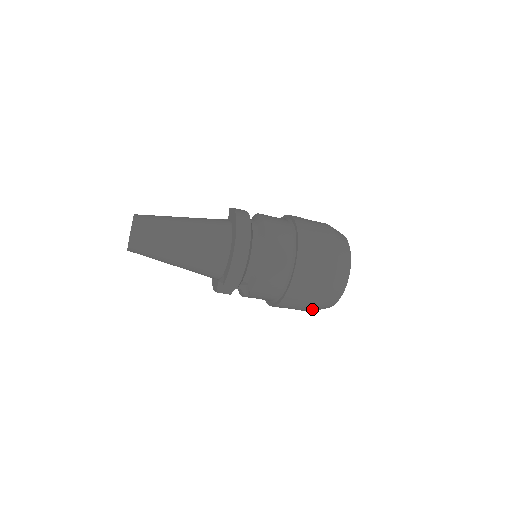
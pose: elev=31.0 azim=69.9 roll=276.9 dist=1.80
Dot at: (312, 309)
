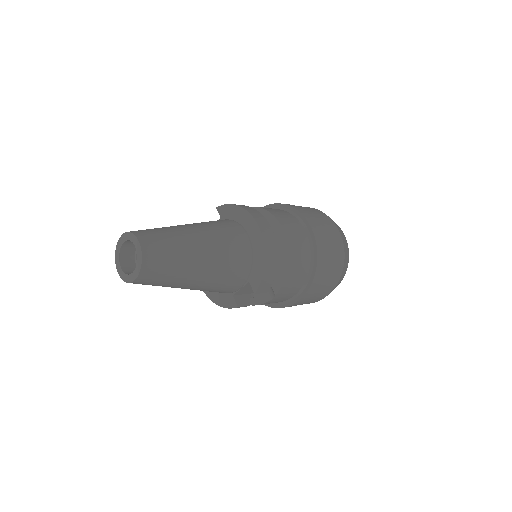
Dot at: (322, 298)
